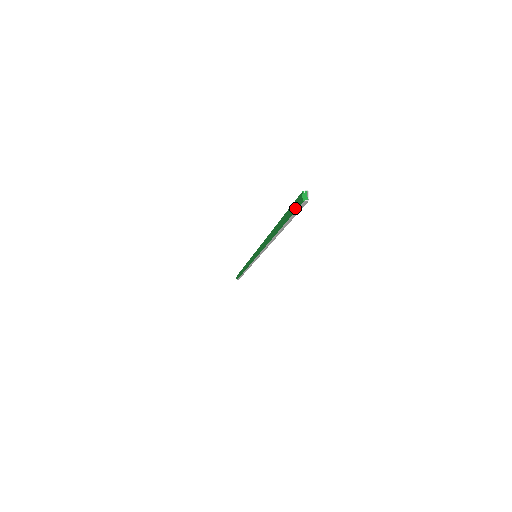
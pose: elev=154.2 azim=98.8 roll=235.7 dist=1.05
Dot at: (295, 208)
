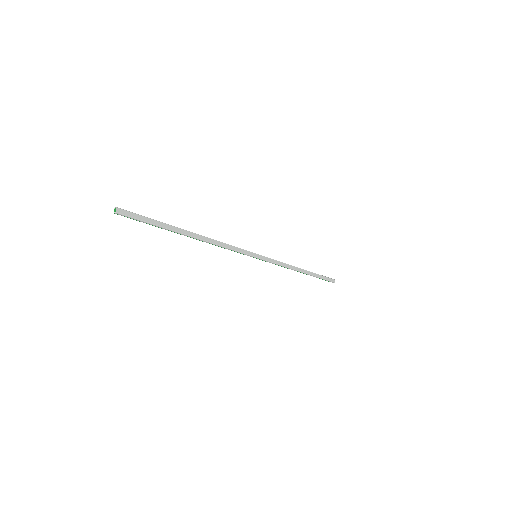
Dot at: (131, 218)
